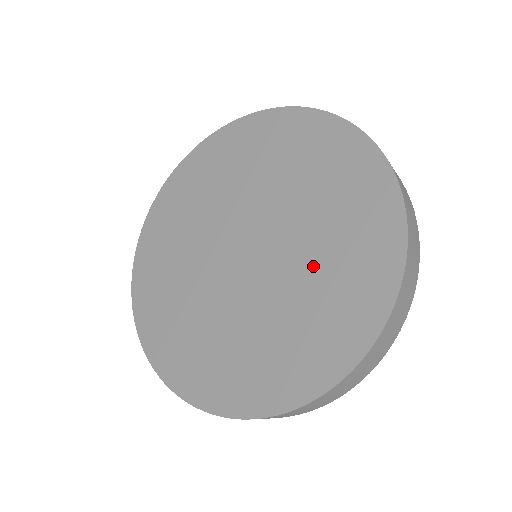
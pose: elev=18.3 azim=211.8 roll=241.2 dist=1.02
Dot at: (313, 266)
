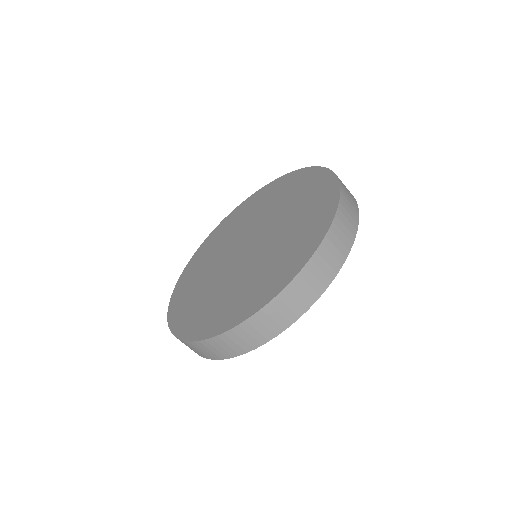
Dot at: (268, 259)
